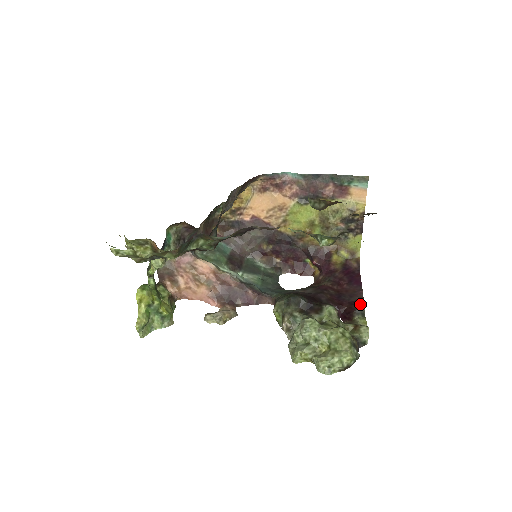
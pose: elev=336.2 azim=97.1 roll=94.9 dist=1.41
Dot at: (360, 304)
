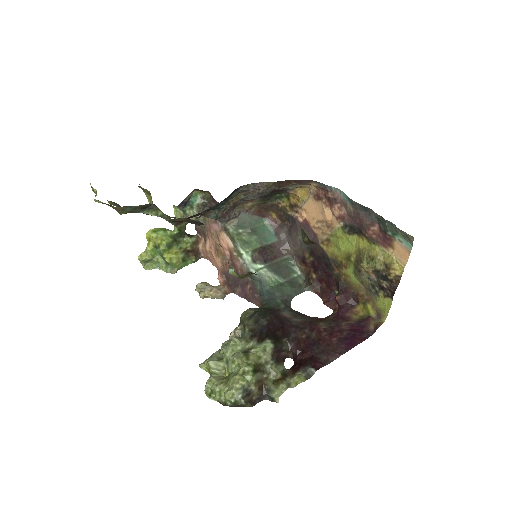
Dot at: (314, 364)
